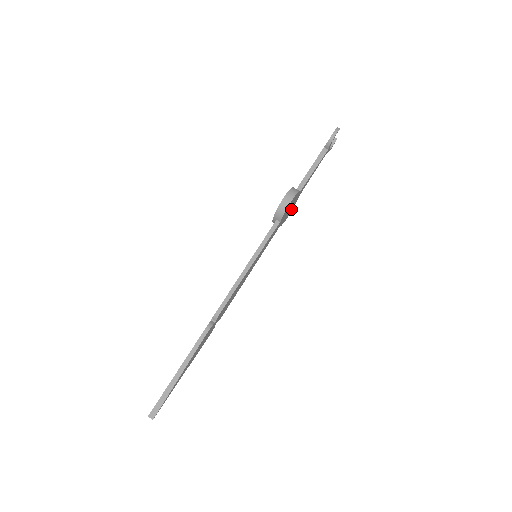
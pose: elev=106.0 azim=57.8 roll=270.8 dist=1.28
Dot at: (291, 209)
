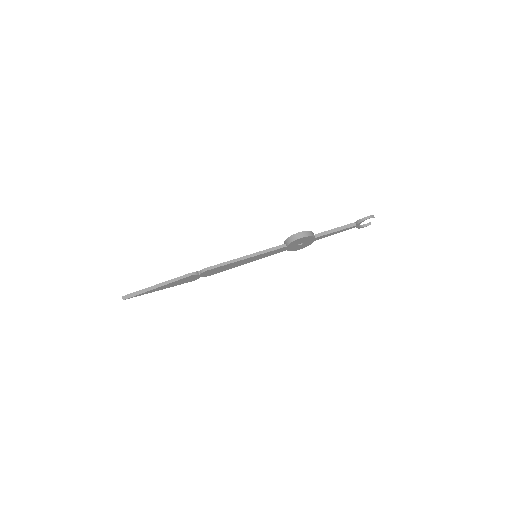
Dot at: (303, 246)
